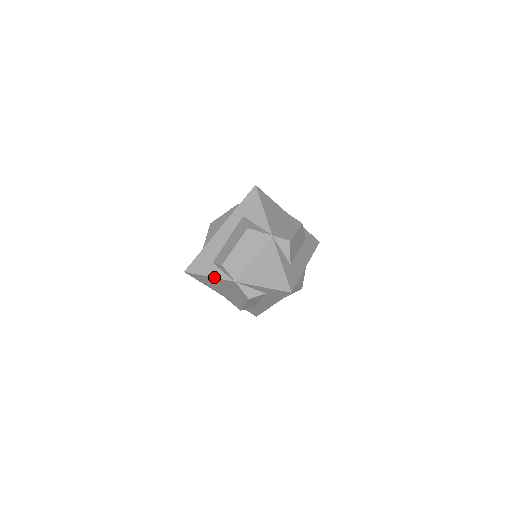
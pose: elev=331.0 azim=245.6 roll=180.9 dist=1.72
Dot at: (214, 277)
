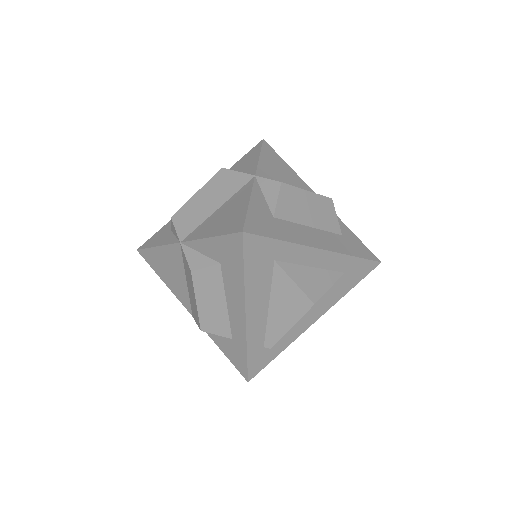
Dot at: (161, 245)
